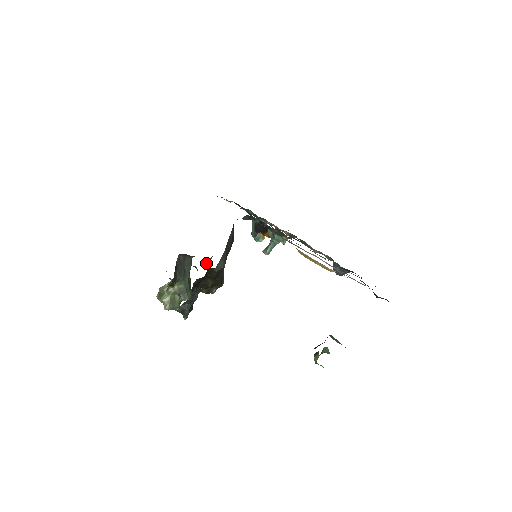
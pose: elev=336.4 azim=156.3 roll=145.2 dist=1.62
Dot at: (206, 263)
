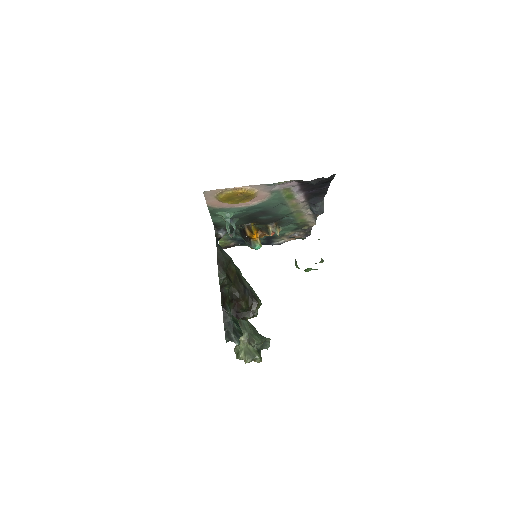
Dot at: occluded
